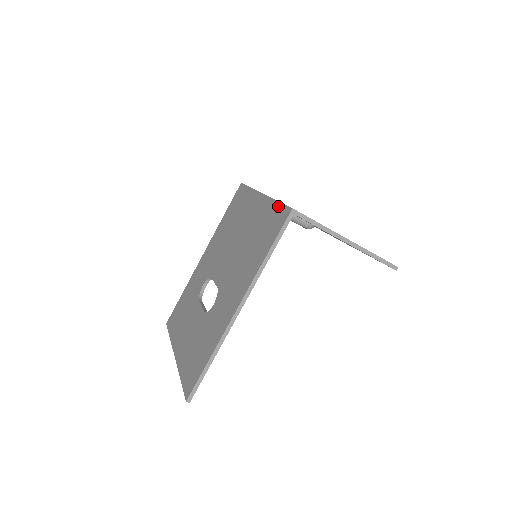
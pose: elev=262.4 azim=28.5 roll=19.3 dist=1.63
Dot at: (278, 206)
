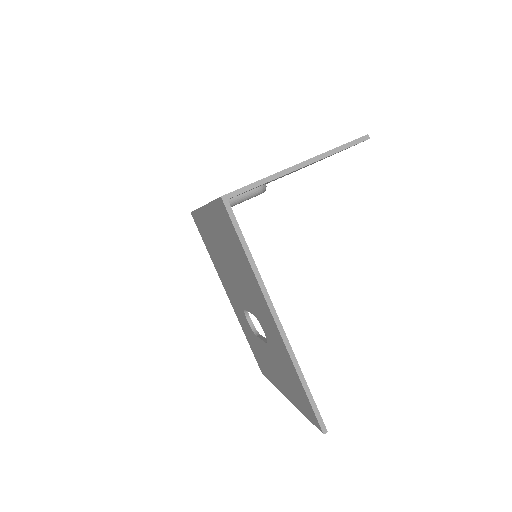
Dot at: (215, 206)
